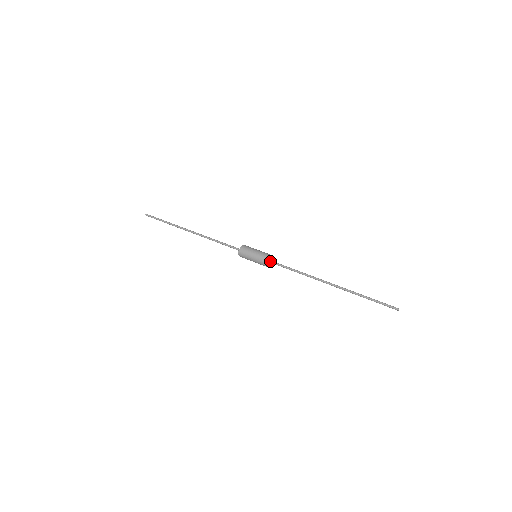
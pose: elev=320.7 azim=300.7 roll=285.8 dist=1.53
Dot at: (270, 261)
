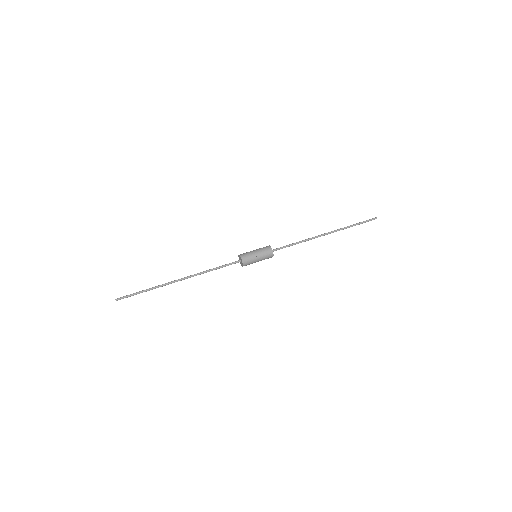
Dot at: (271, 250)
